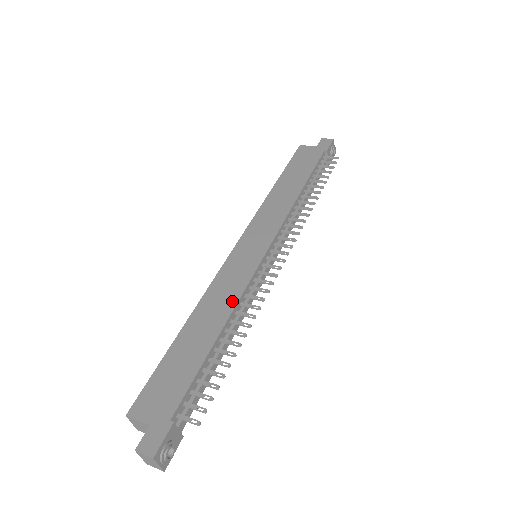
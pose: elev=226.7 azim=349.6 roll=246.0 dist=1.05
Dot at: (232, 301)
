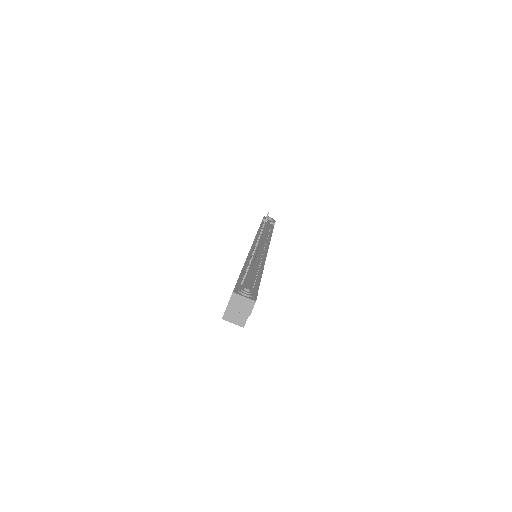
Dot at: occluded
